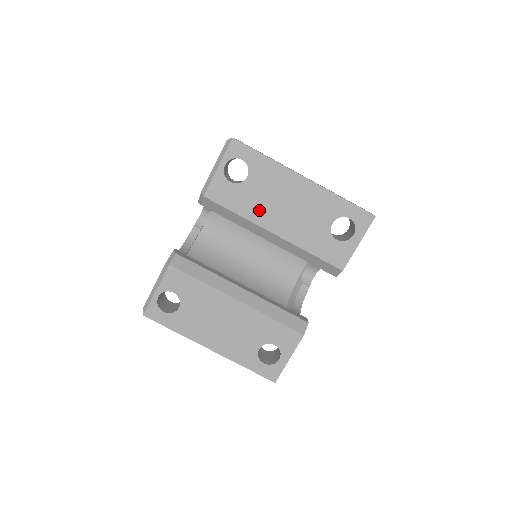
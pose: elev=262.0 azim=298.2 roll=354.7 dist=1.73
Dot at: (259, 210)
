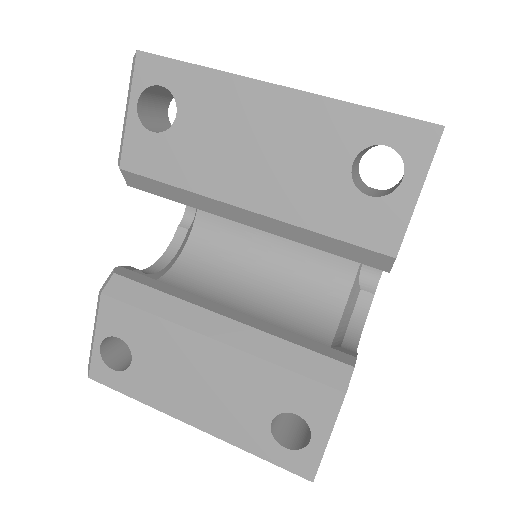
Dot at: (211, 171)
